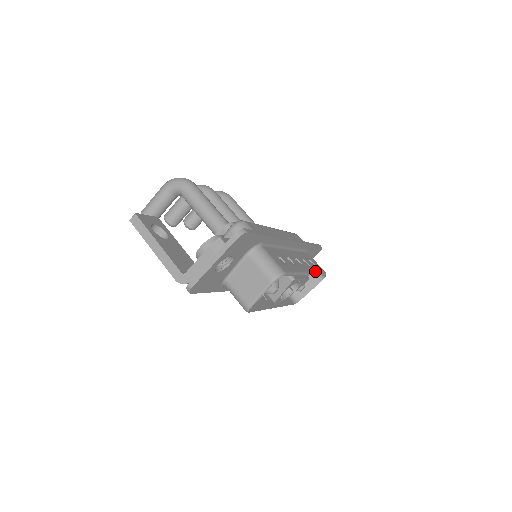
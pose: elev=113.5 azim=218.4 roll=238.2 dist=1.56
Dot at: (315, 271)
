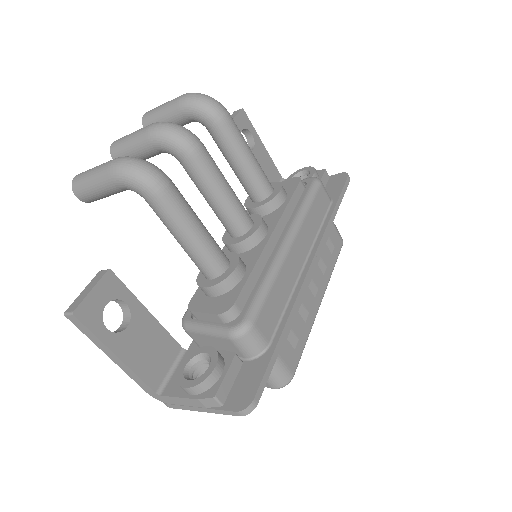
Dot at: (330, 273)
